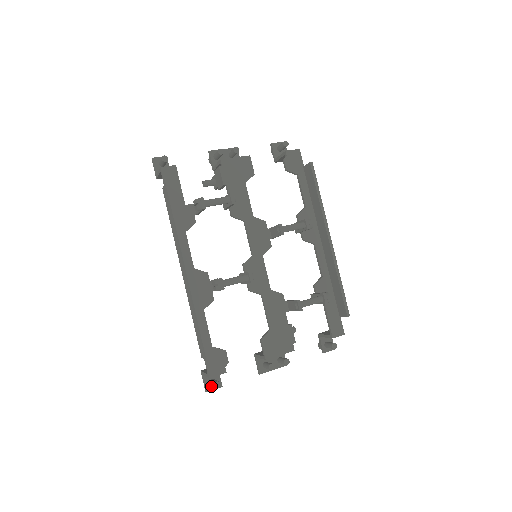
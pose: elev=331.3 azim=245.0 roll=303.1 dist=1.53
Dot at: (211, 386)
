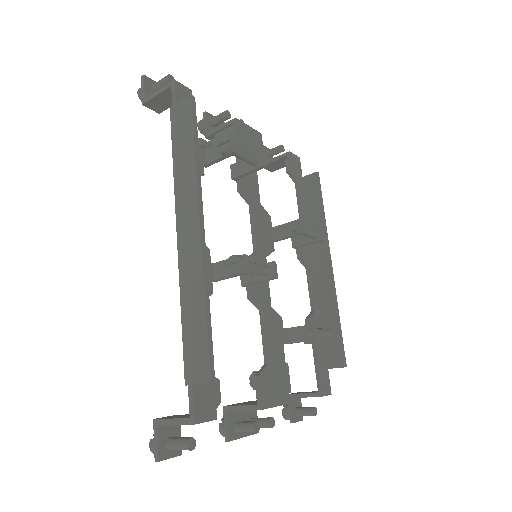
Dot at: (167, 450)
